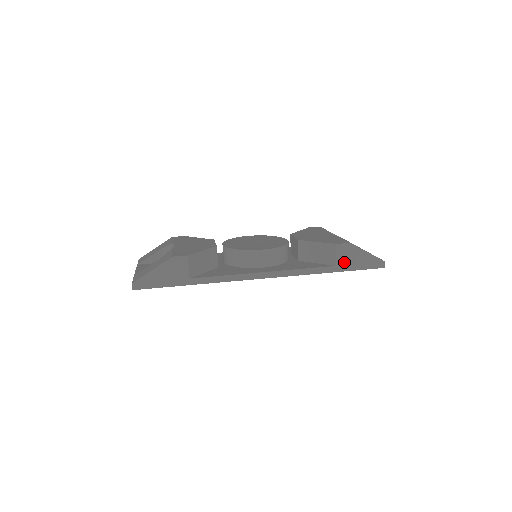
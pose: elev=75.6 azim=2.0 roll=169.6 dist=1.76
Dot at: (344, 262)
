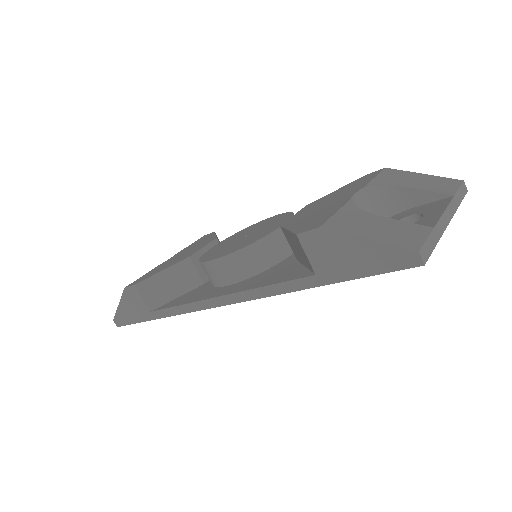
Dot at: (327, 266)
